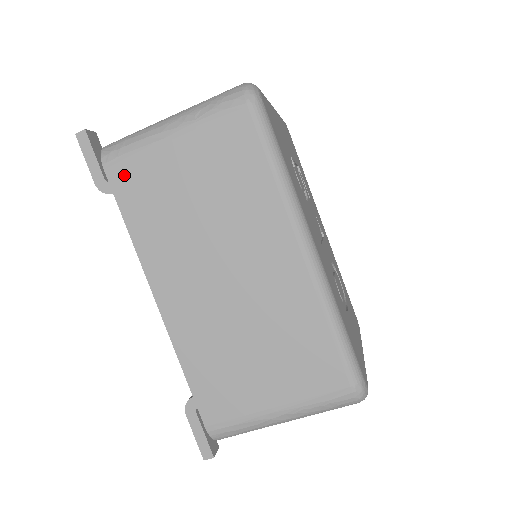
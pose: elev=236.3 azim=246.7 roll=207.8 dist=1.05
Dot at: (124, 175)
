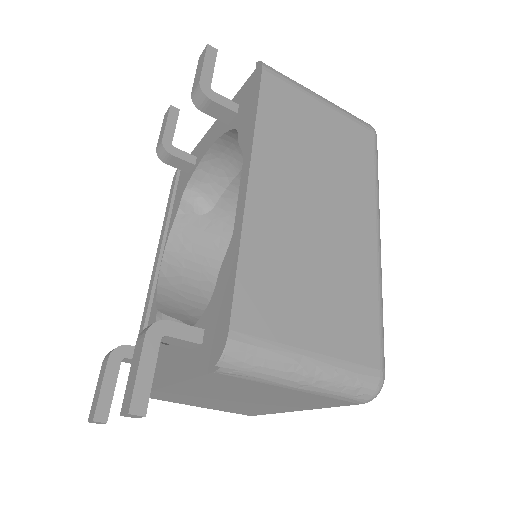
Dot at: (276, 86)
